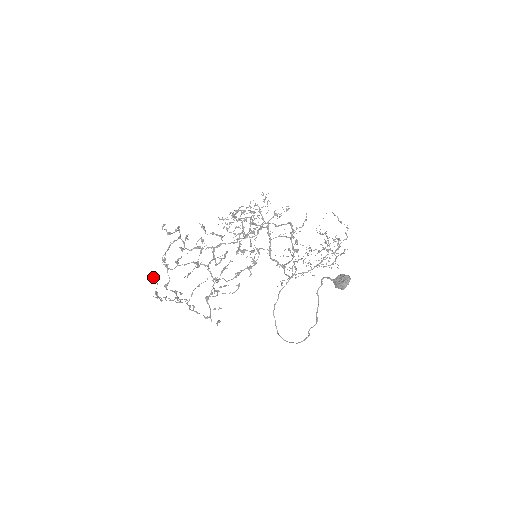
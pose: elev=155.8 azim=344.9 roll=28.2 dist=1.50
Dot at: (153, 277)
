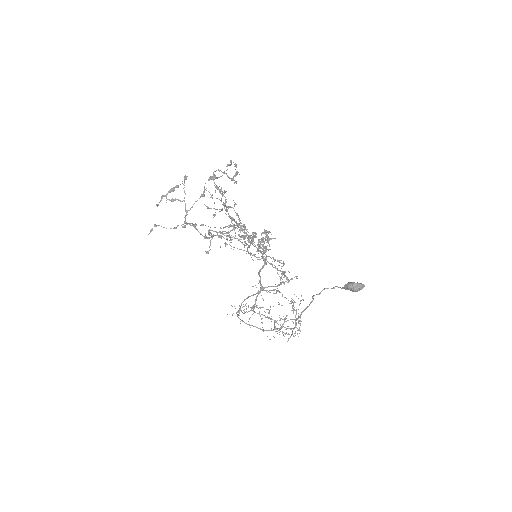
Dot at: occluded
